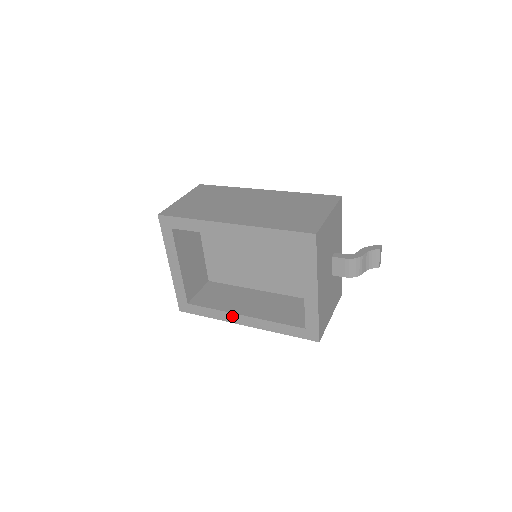
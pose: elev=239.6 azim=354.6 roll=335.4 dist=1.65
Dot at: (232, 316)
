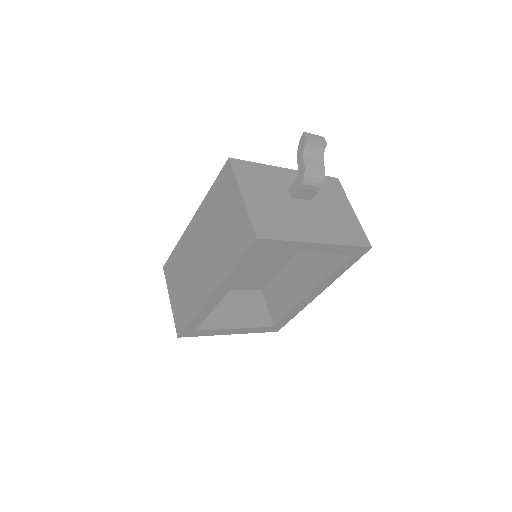
Dot at: (304, 302)
